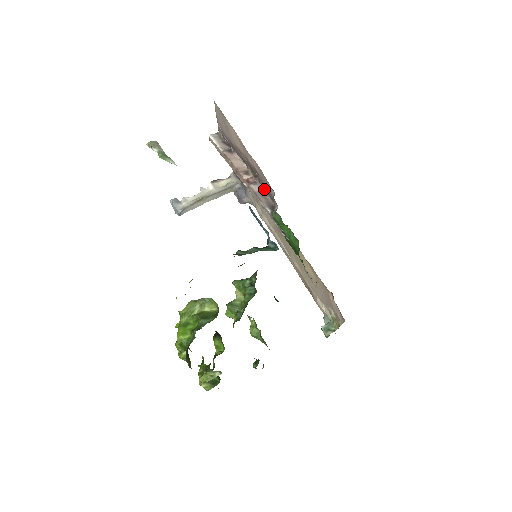
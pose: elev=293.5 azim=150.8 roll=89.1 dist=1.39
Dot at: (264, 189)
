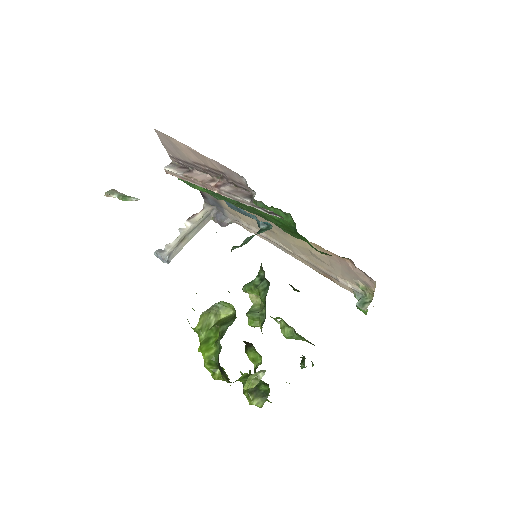
Dot at: (235, 186)
